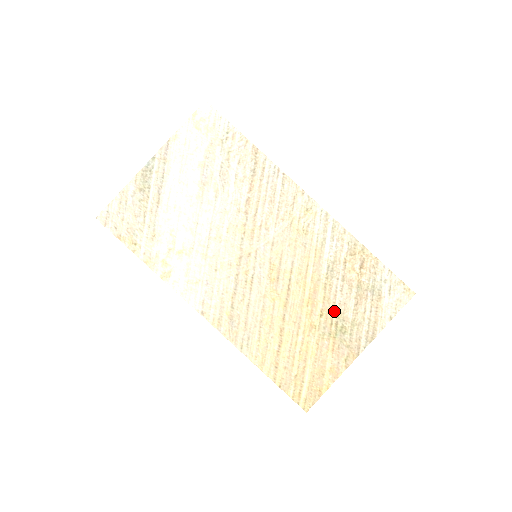
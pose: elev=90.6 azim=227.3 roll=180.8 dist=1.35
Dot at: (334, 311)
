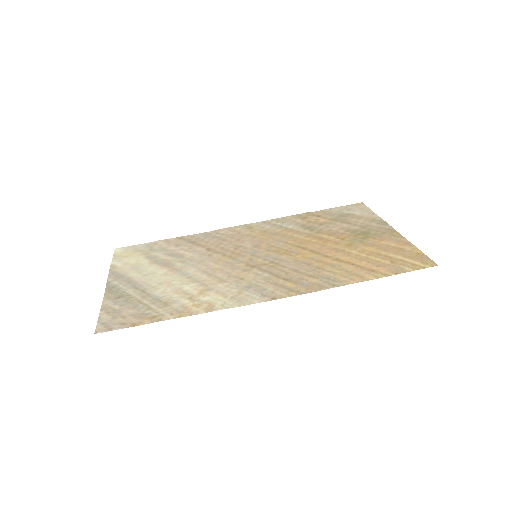
Dot at: (344, 233)
